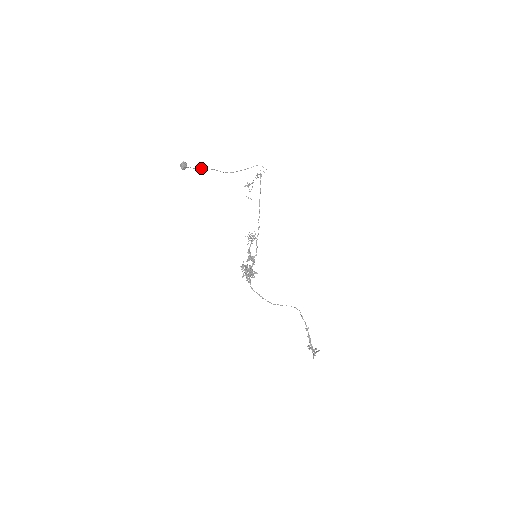
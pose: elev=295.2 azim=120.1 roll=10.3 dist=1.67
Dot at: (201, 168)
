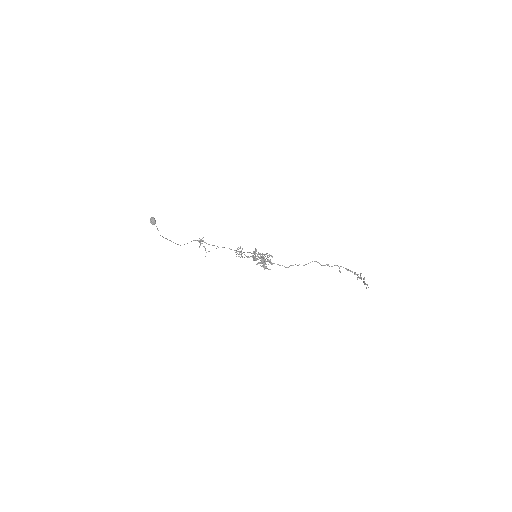
Dot at: occluded
